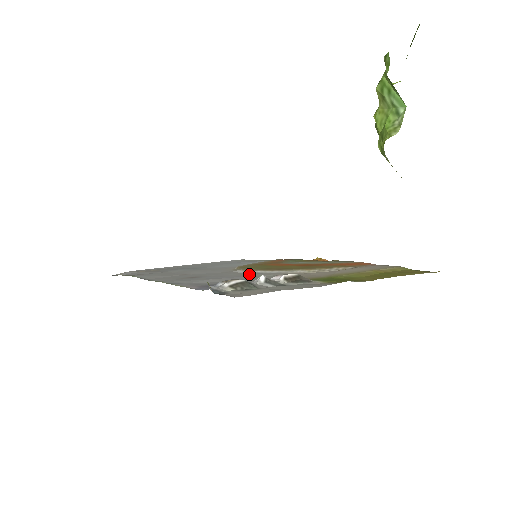
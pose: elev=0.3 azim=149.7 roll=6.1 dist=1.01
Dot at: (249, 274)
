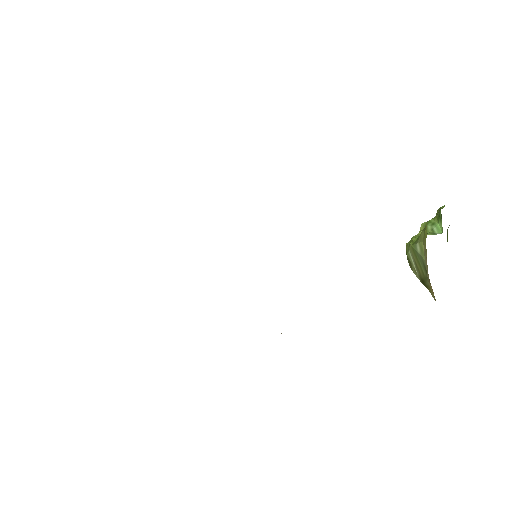
Dot at: occluded
